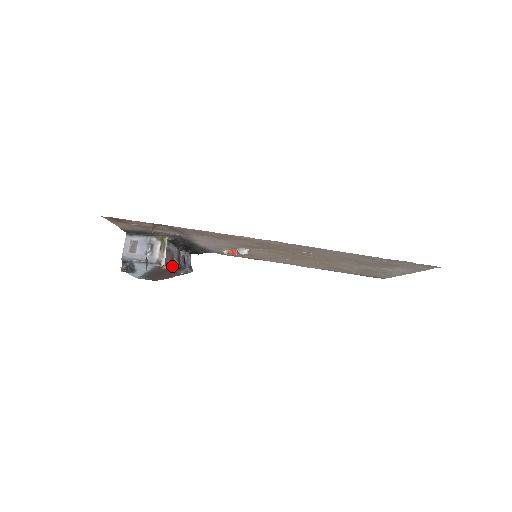
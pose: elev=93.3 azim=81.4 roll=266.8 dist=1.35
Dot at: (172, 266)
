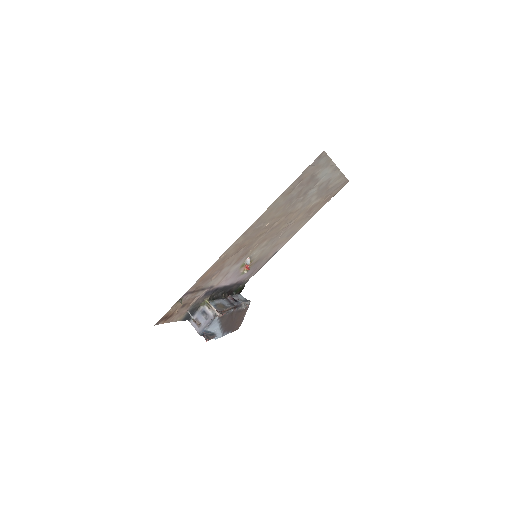
Dot at: (229, 310)
